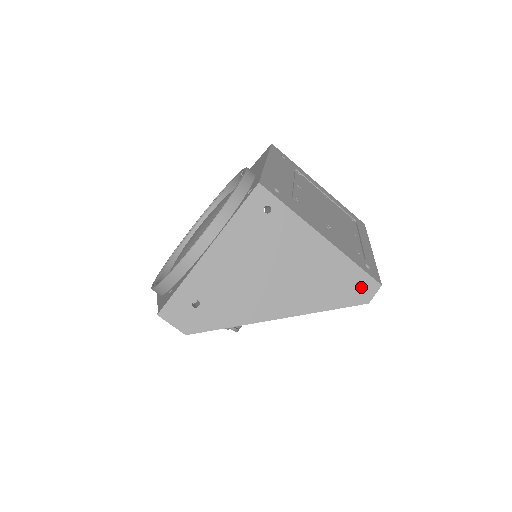
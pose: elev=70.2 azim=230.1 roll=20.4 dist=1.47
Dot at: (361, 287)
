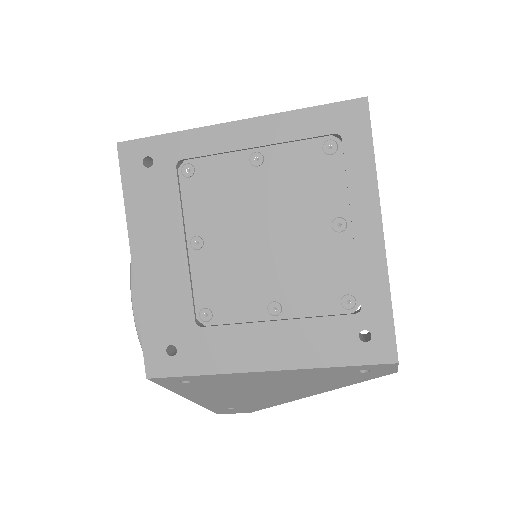
Dot at: (369, 371)
